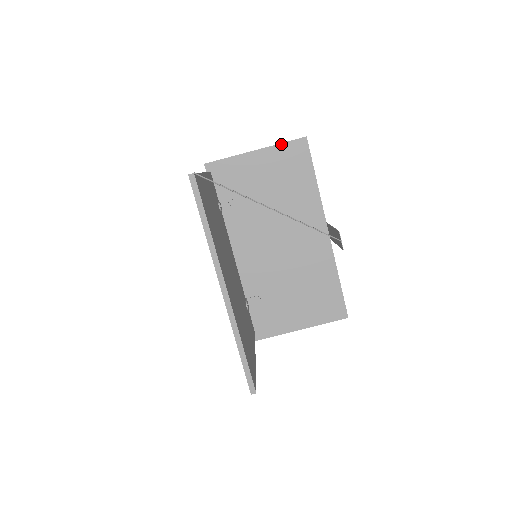
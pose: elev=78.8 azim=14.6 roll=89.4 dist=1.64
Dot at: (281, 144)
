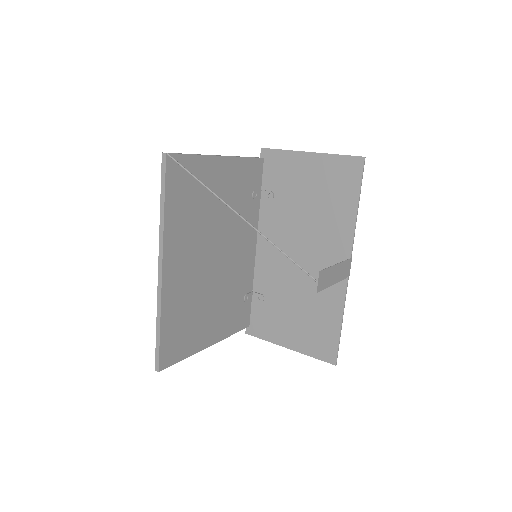
Dot at: (336, 155)
